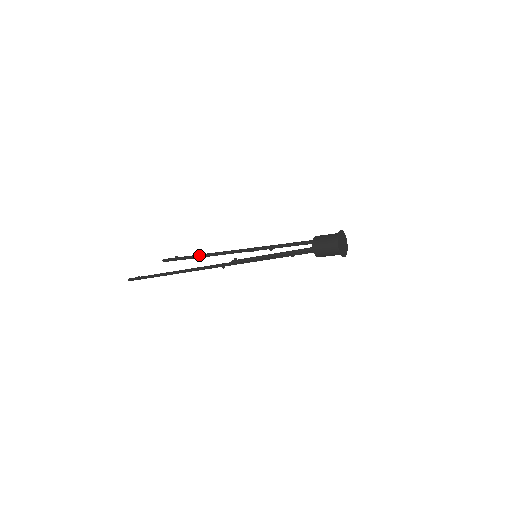
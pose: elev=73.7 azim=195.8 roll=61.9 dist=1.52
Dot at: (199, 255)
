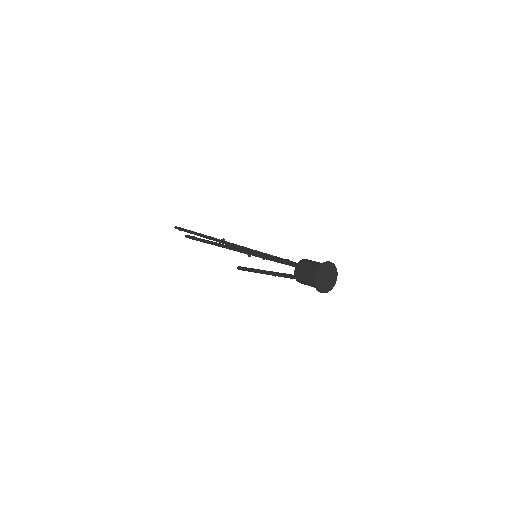
Dot at: occluded
